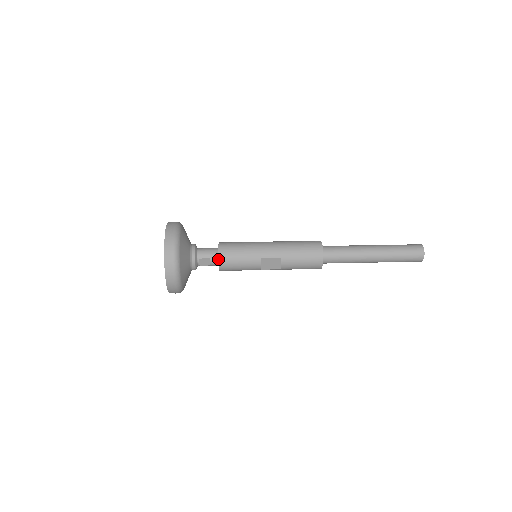
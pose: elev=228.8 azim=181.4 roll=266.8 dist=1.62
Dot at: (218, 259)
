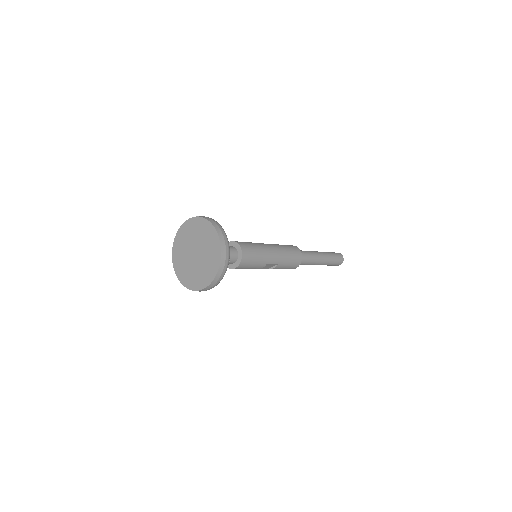
Dot at: (236, 261)
